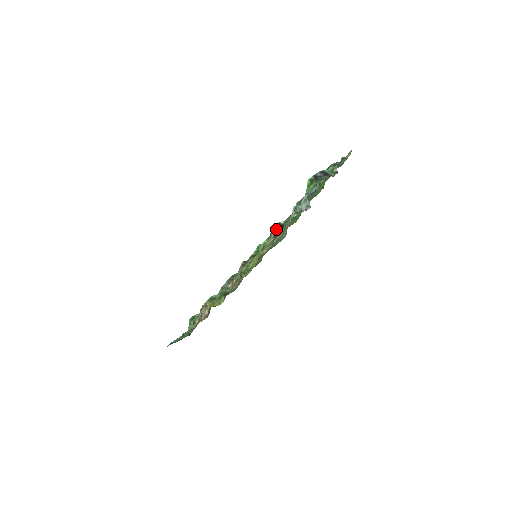
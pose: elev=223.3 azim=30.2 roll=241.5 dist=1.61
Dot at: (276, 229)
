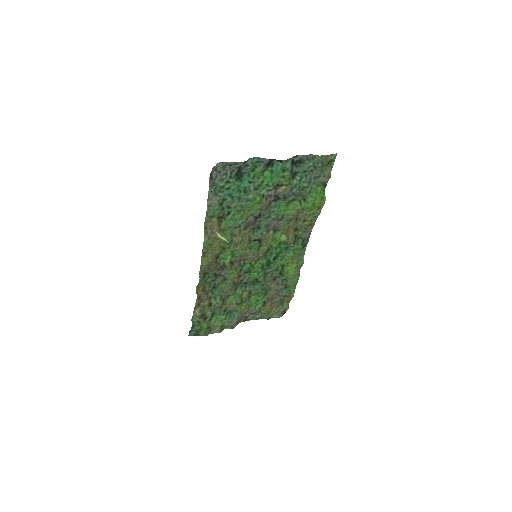
Dot at: (255, 221)
